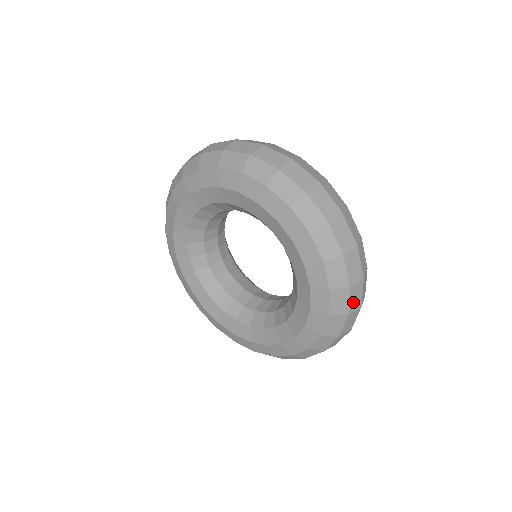
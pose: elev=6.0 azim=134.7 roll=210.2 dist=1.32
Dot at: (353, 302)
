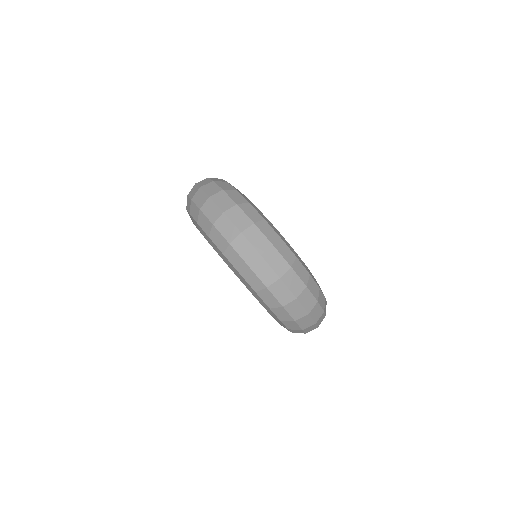
Dot at: occluded
